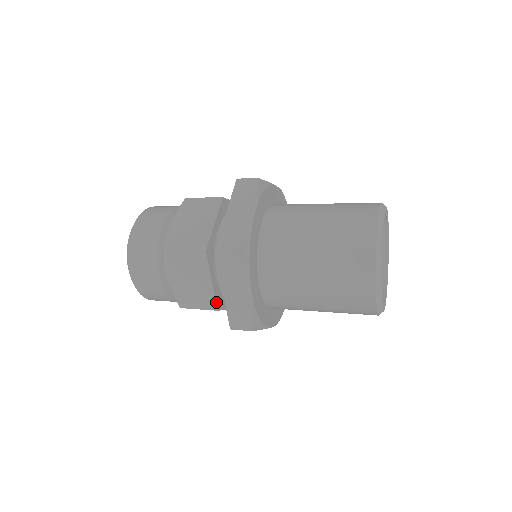
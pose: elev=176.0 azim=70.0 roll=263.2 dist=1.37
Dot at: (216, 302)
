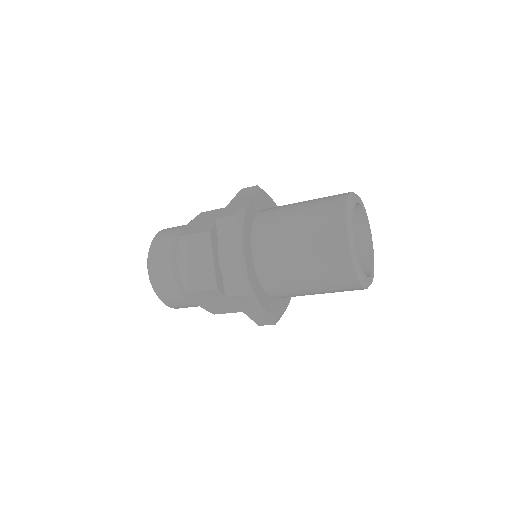
Dot at: (216, 280)
